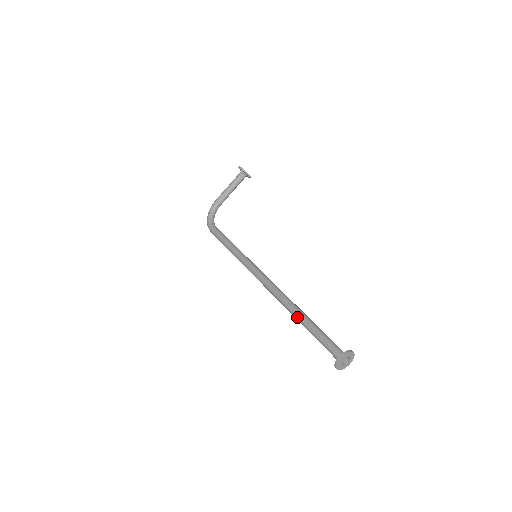
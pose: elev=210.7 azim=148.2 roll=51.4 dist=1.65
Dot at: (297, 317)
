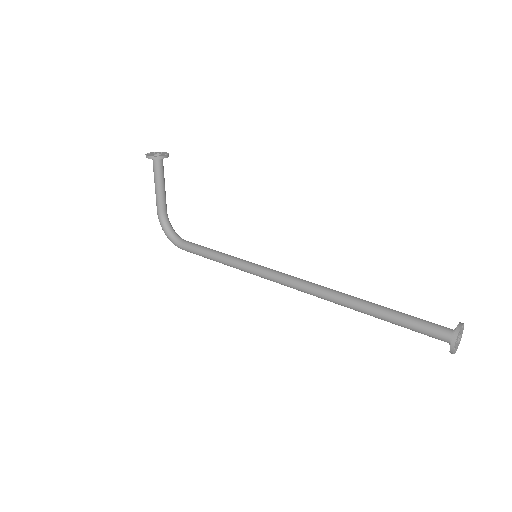
Dot at: (361, 312)
